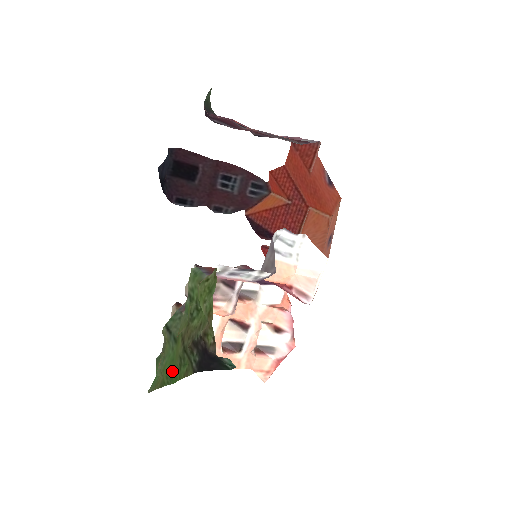
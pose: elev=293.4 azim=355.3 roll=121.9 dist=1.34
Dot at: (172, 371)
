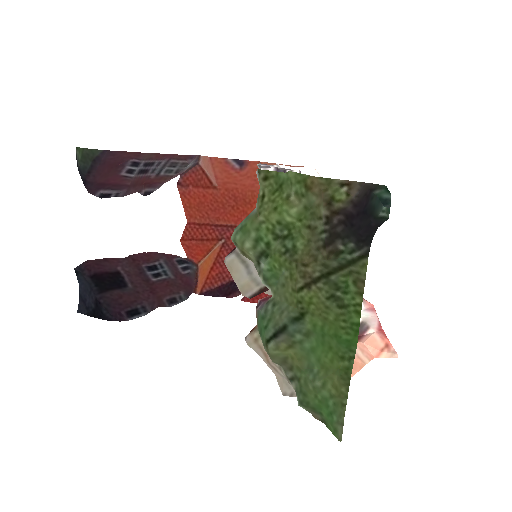
Dot at: (339, 336)
